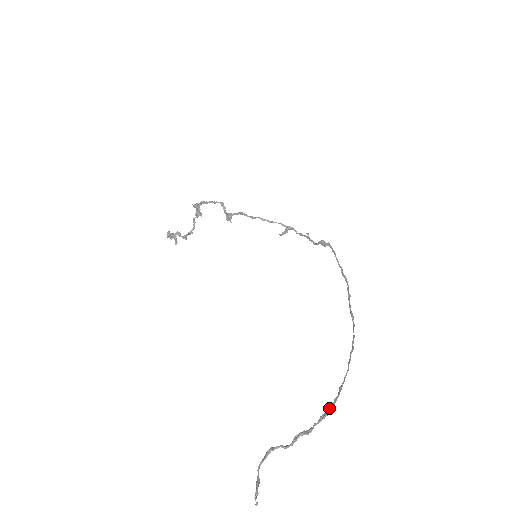
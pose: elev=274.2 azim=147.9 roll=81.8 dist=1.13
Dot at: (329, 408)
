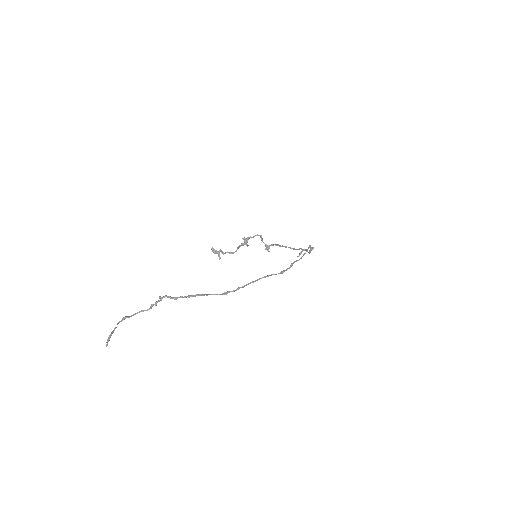
Dot at: (200, 294)
